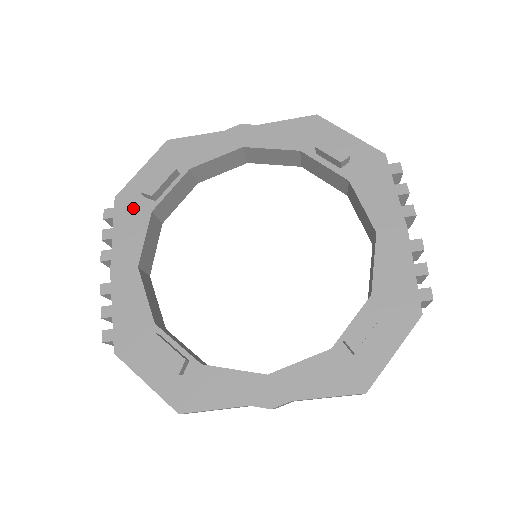
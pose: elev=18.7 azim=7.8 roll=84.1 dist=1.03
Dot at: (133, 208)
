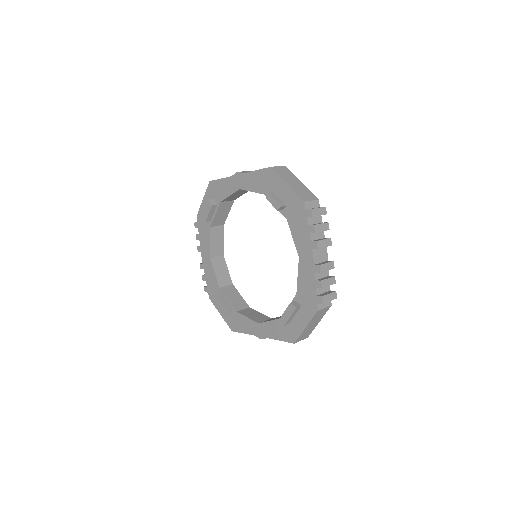
Dot at: (204, 224)
